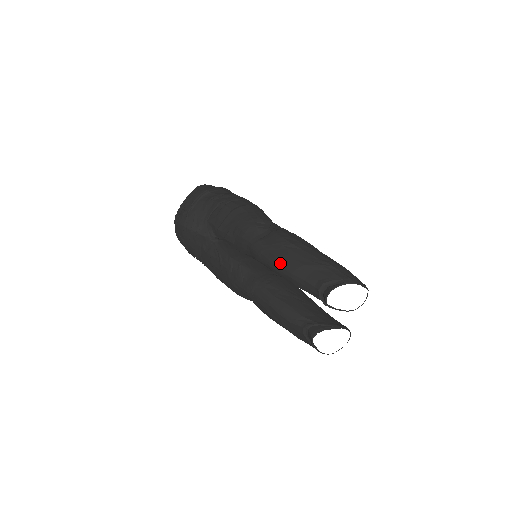
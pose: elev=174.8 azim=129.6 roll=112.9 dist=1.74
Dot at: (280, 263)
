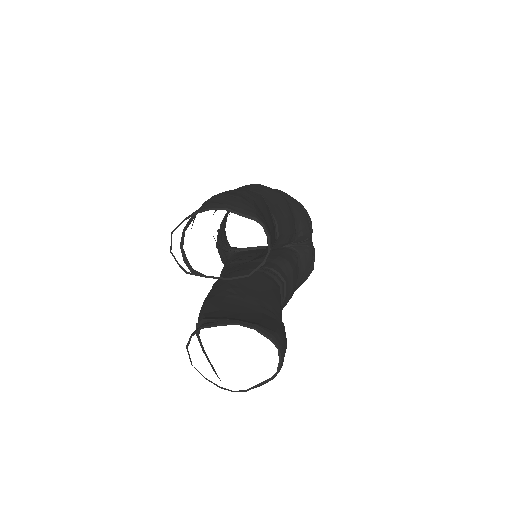
Dot at: occluded
